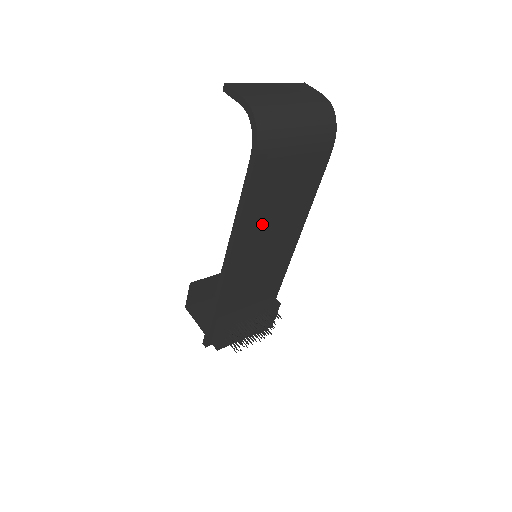
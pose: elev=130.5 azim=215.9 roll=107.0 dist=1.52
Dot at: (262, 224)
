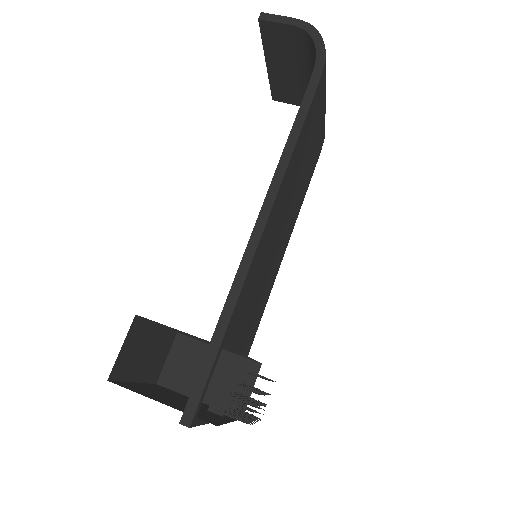
Dot at: (292, 183)
